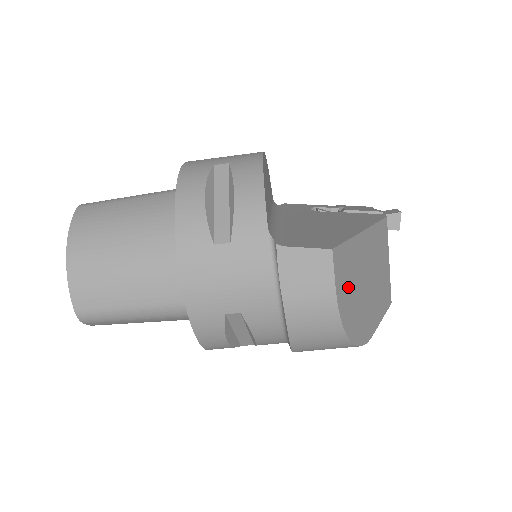
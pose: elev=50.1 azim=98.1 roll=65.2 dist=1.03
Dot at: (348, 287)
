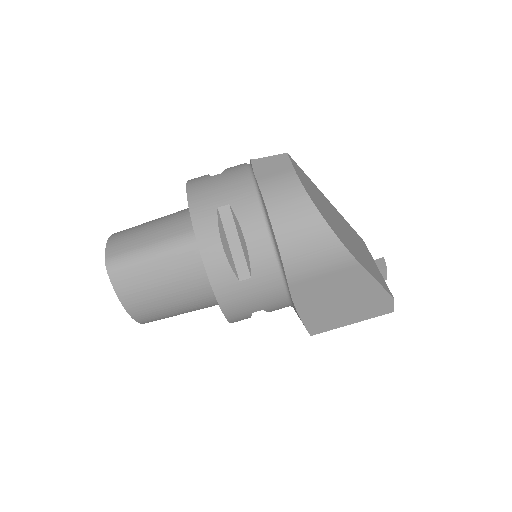
Dot at: (311, 190)
